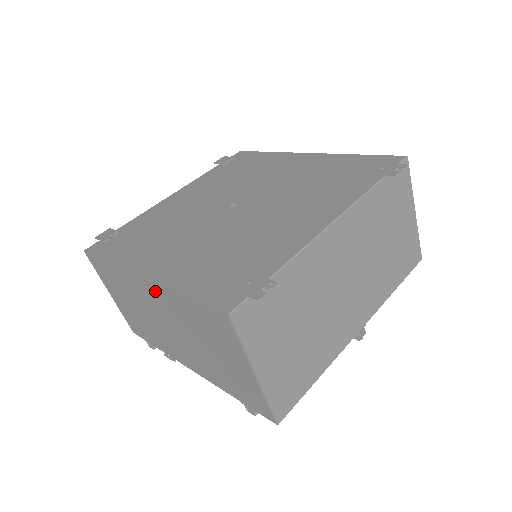
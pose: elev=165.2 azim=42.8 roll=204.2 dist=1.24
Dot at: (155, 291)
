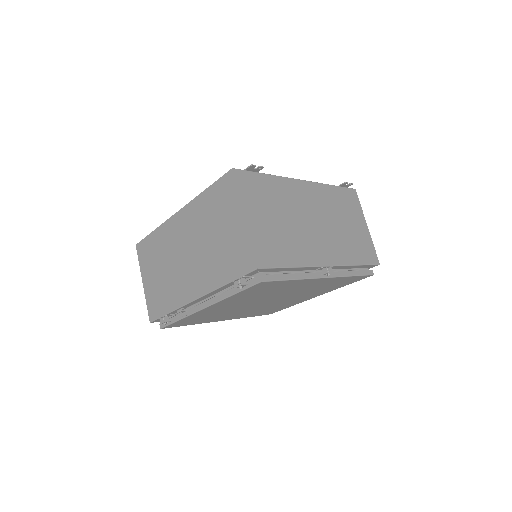
Dot at: (185, 215)
